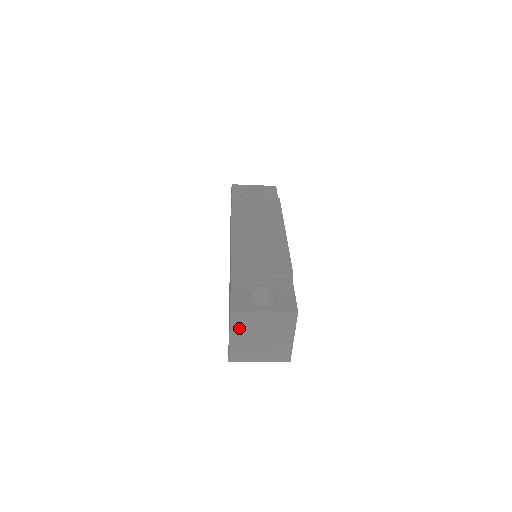
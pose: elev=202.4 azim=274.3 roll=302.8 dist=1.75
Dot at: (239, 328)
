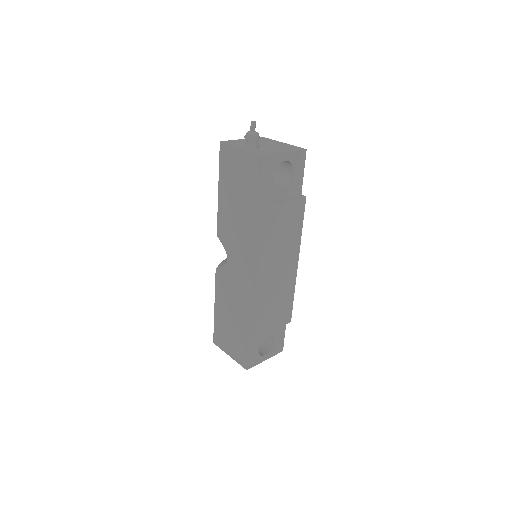
Dot at: occluded
